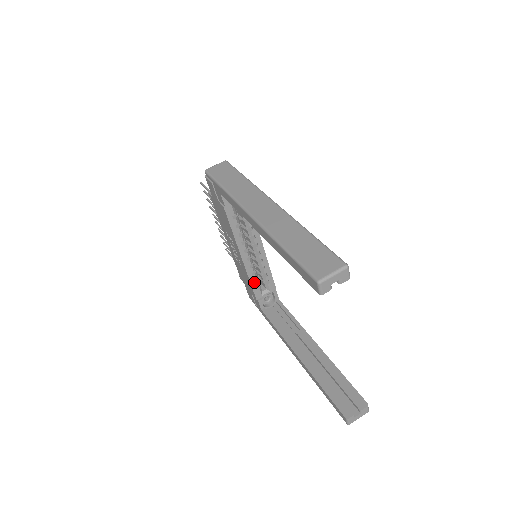
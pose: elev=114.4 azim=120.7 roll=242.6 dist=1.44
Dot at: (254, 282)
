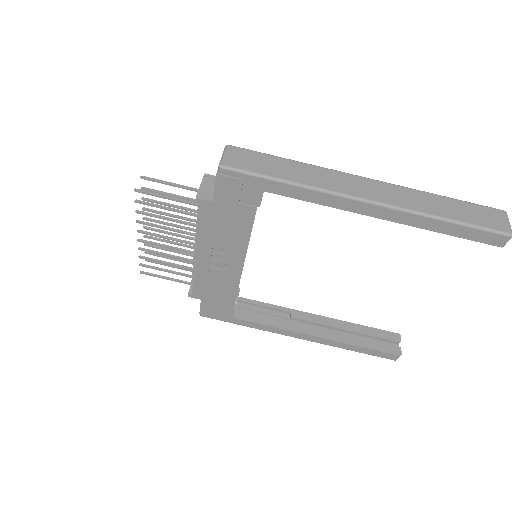
Dot at: occluded
